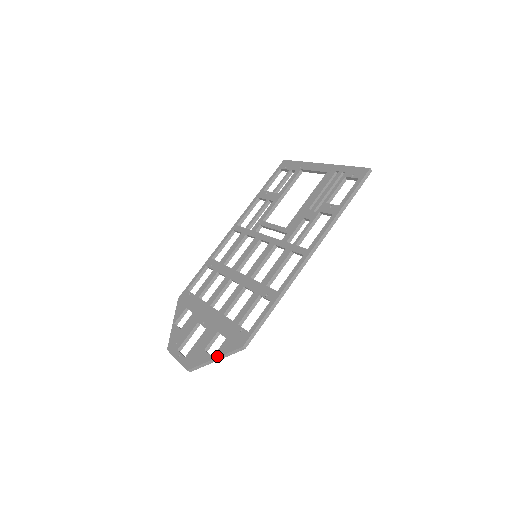
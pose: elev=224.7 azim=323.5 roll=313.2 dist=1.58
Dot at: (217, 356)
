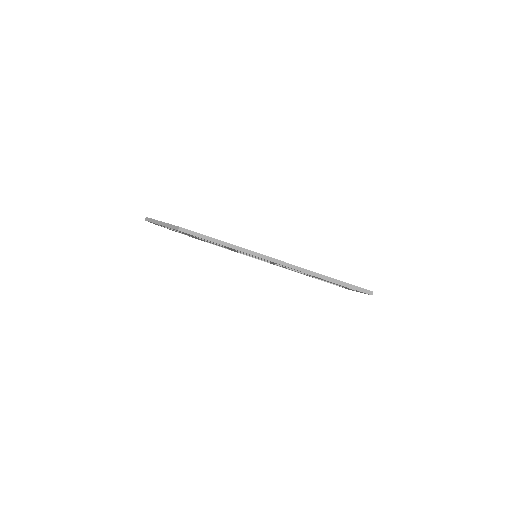
Dot at: occluded
